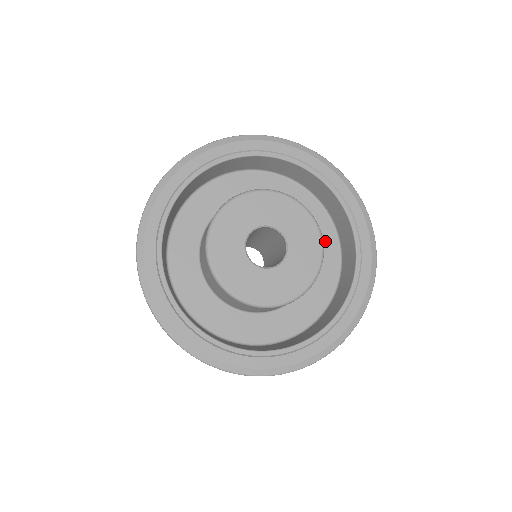
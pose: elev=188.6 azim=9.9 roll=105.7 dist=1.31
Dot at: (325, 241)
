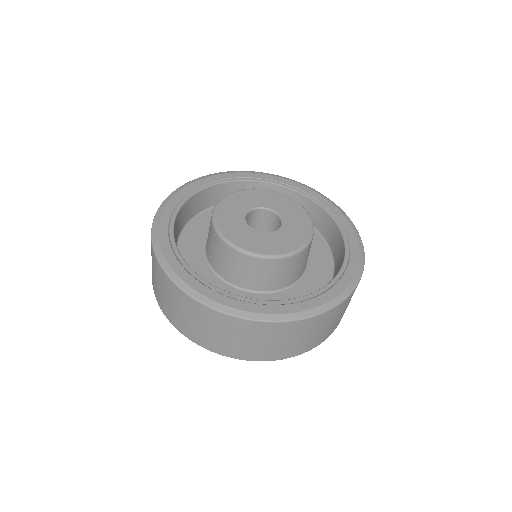
Dot at: occluded
